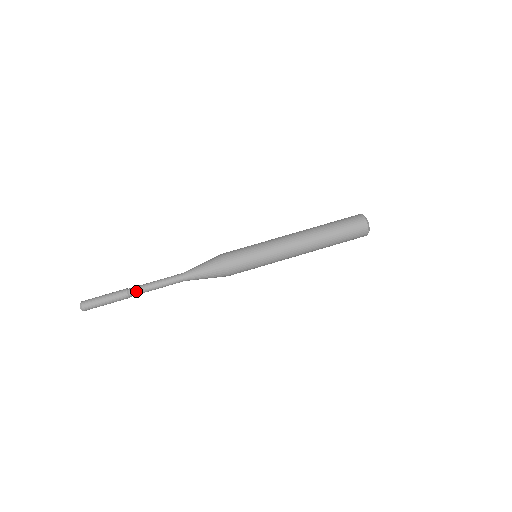
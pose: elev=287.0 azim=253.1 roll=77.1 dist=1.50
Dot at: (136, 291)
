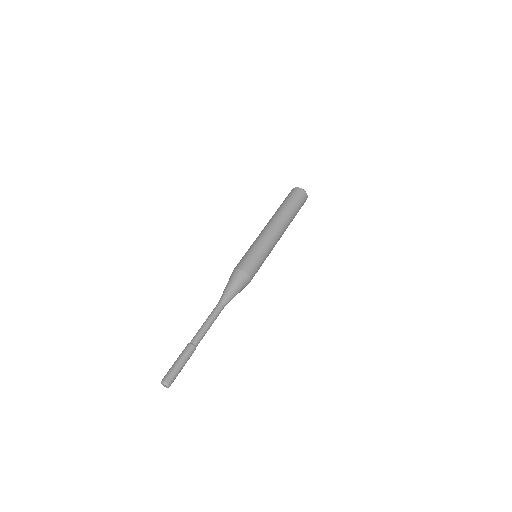
Dot at: (199, 340)
